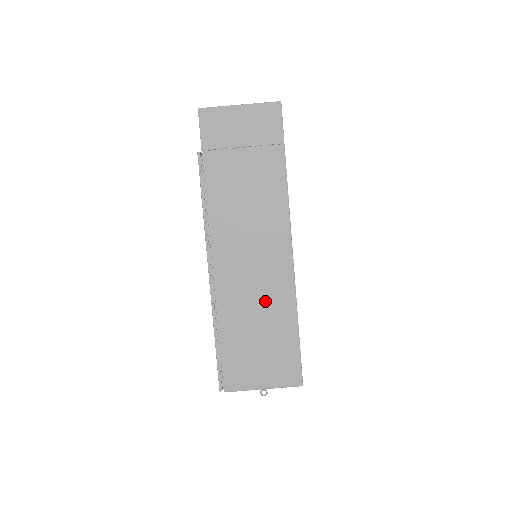
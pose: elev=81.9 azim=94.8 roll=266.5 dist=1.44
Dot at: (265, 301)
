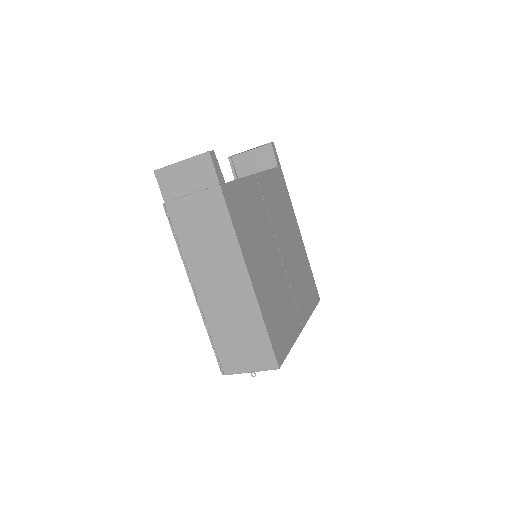
Dot at: (236, 308)
